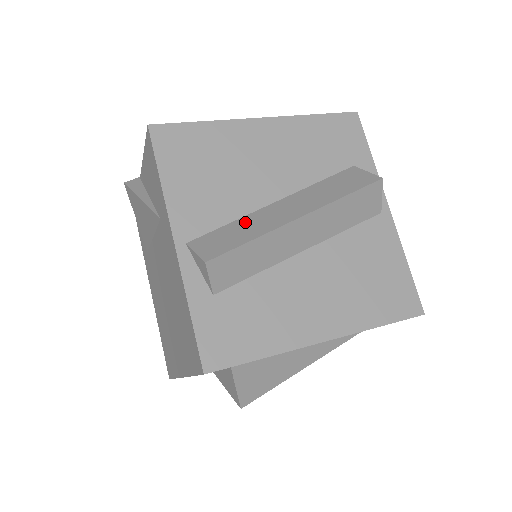
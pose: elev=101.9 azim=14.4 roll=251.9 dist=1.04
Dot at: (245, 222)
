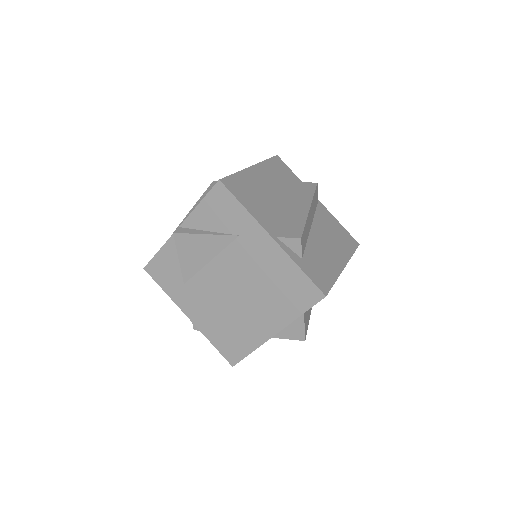
Dot at: (288, 219)
